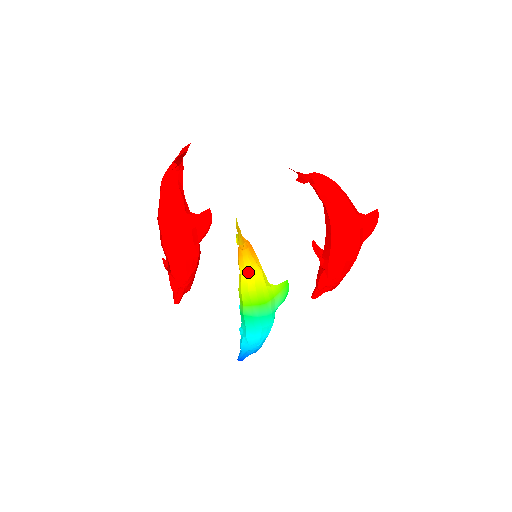
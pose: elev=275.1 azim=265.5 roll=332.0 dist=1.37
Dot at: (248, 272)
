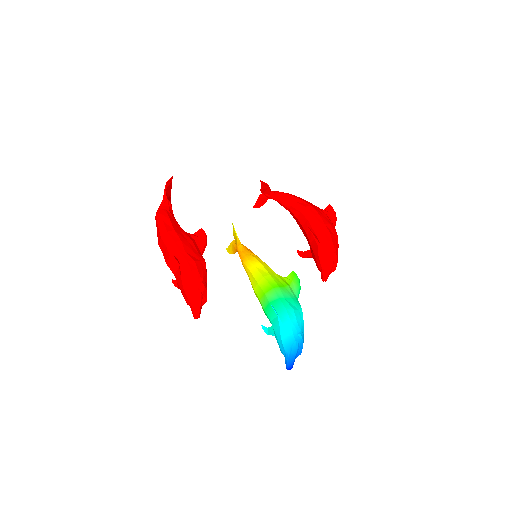
Dot at: (255, 264)
